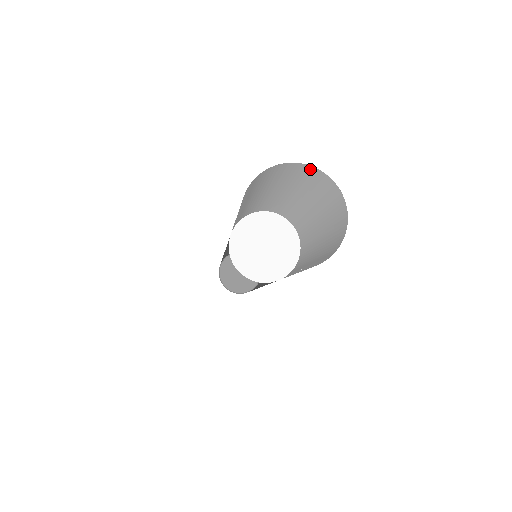
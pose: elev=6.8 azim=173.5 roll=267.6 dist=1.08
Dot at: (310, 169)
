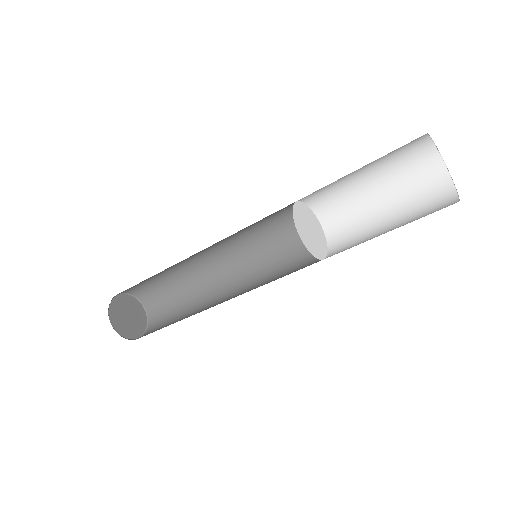
Dot at: (447, 185)
